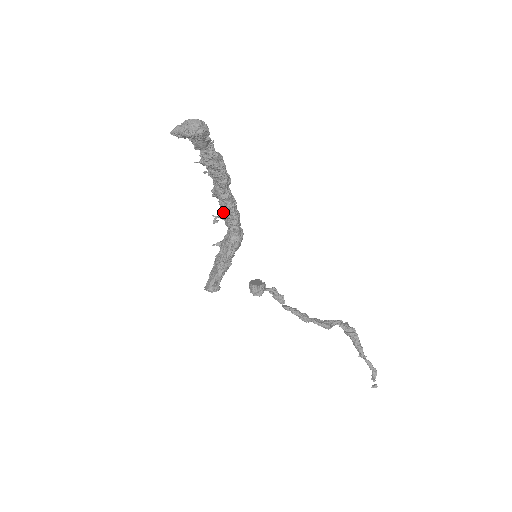
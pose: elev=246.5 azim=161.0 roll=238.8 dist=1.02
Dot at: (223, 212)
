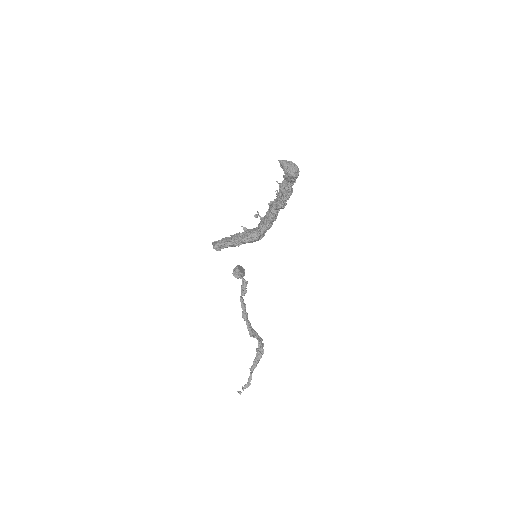
Dot at: (264, 217)
